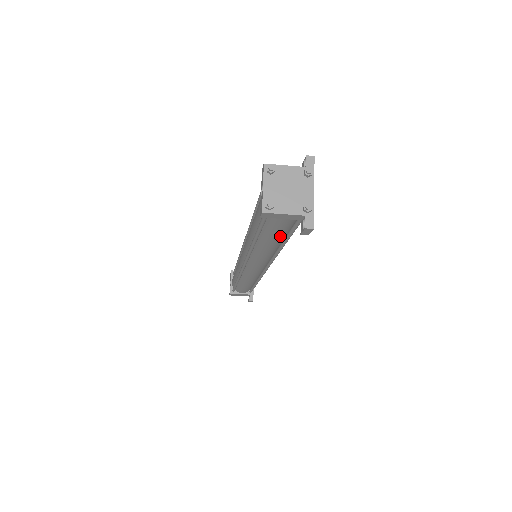
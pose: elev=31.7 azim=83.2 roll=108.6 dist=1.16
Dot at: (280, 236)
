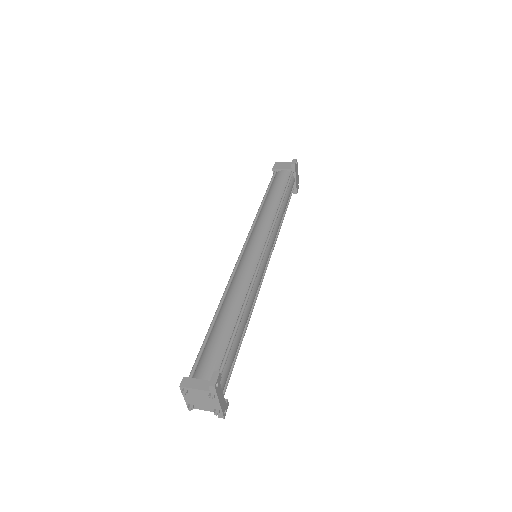
Dot at: occluded
